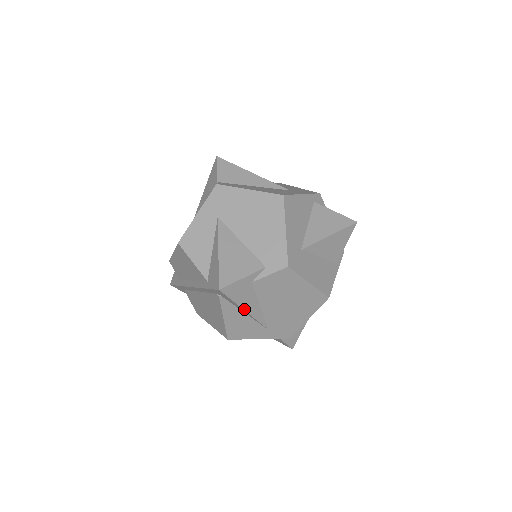
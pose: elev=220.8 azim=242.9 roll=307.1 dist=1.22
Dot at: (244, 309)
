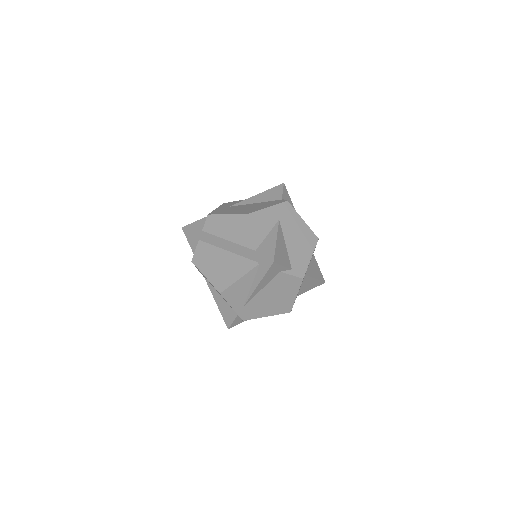
Dot at: (260, 283)
